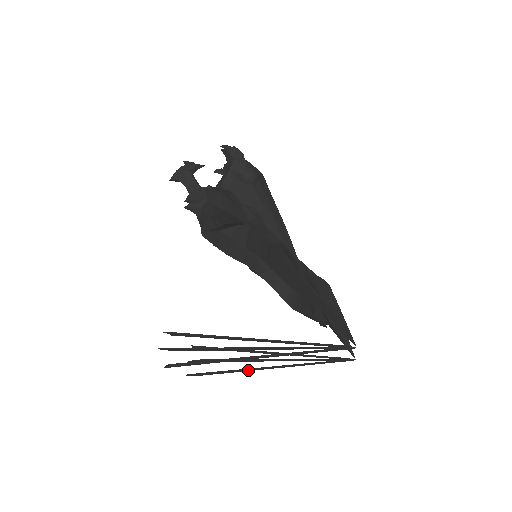
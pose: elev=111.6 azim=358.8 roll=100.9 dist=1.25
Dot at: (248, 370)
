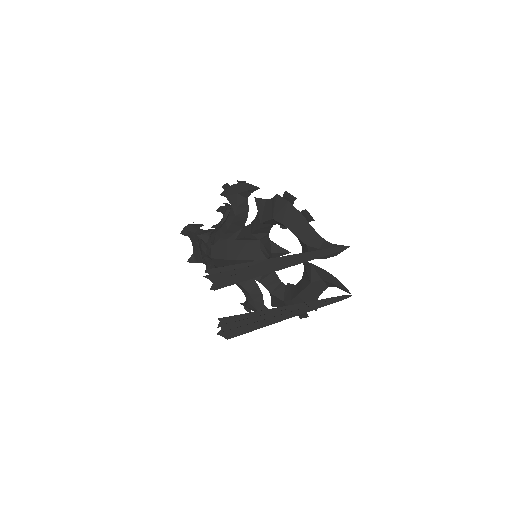
Dot at: (272, 321)
